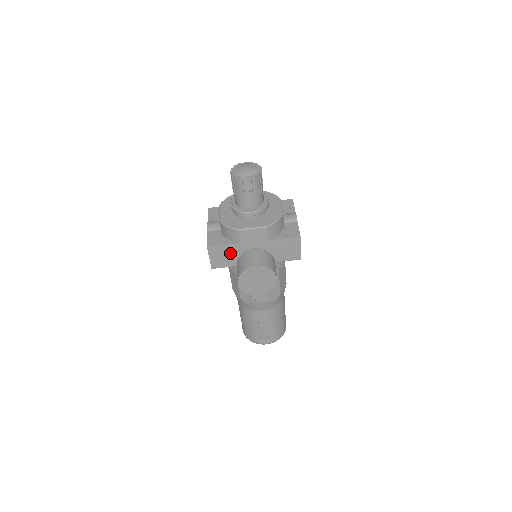
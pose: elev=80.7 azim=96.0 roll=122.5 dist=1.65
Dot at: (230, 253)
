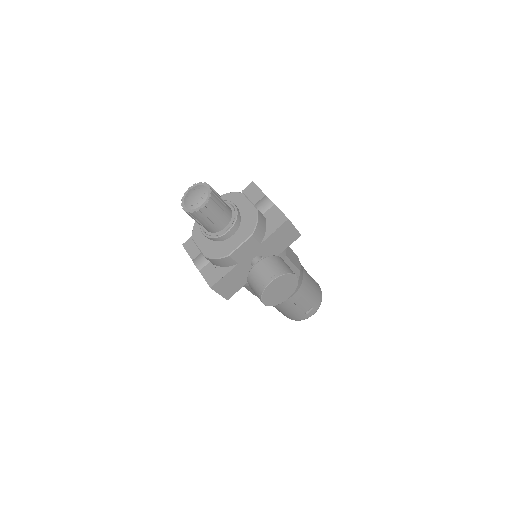
Dot at: (235, 277)
